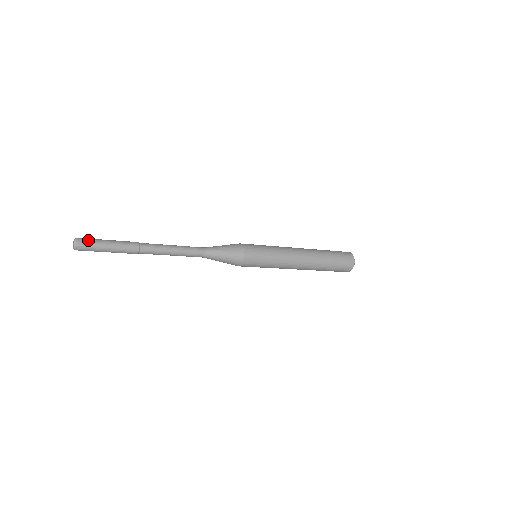
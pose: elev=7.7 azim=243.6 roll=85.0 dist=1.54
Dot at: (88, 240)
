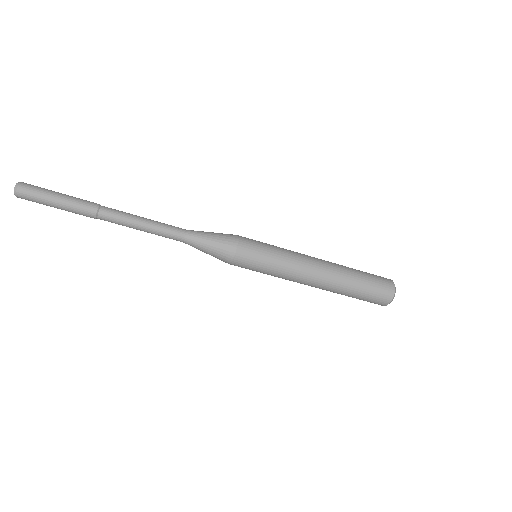
Dot at: (34, 187)
